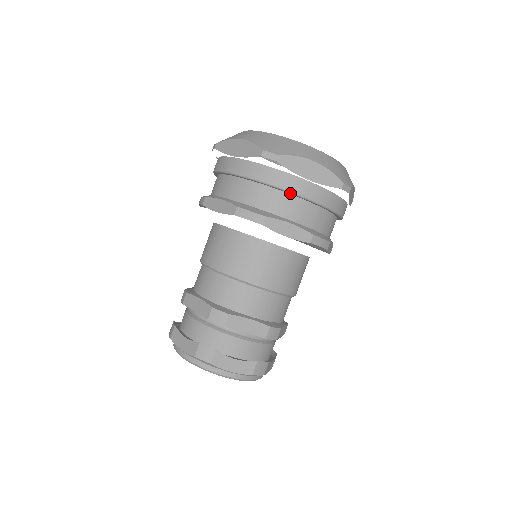
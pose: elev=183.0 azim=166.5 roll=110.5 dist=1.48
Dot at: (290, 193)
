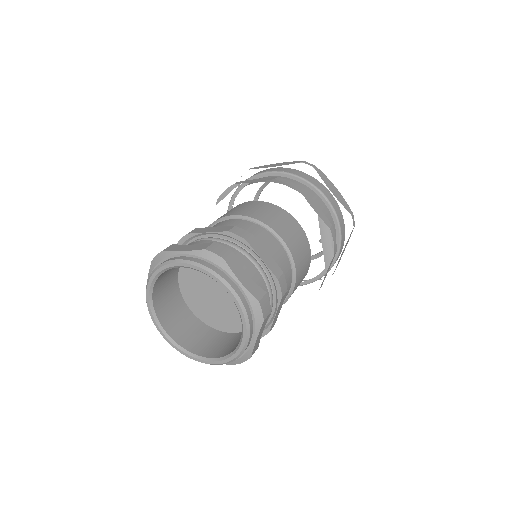
Dot at: (319, 192)
